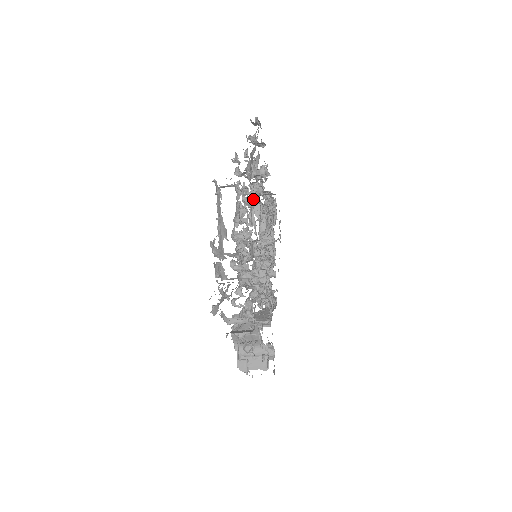
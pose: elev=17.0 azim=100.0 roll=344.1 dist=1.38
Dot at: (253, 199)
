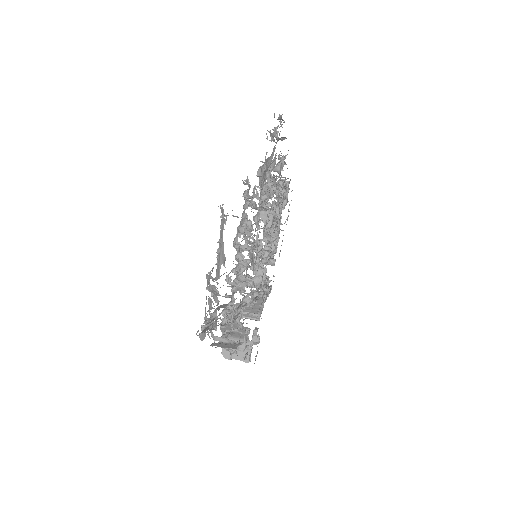
Dot at: occluded
